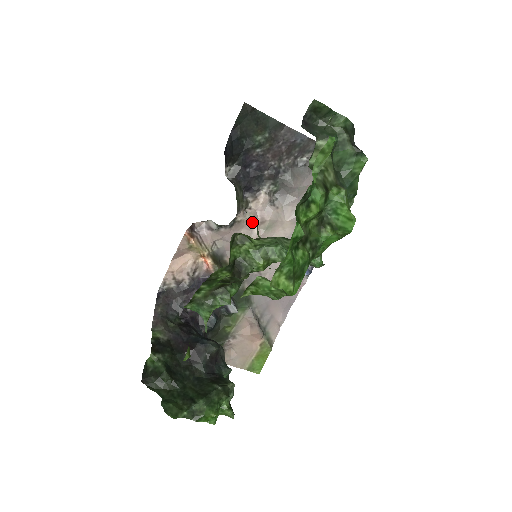
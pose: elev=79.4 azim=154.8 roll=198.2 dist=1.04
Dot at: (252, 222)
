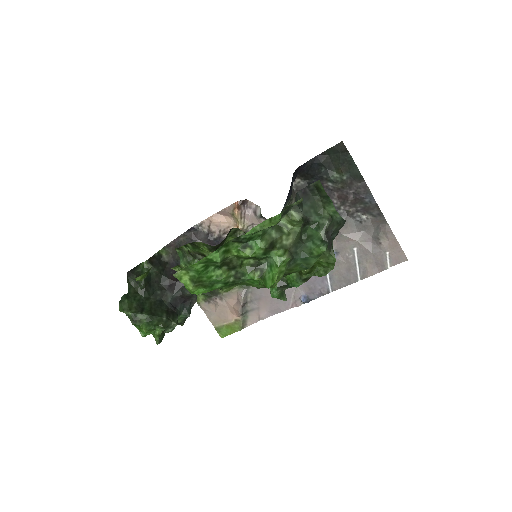
Dot at: occluded
